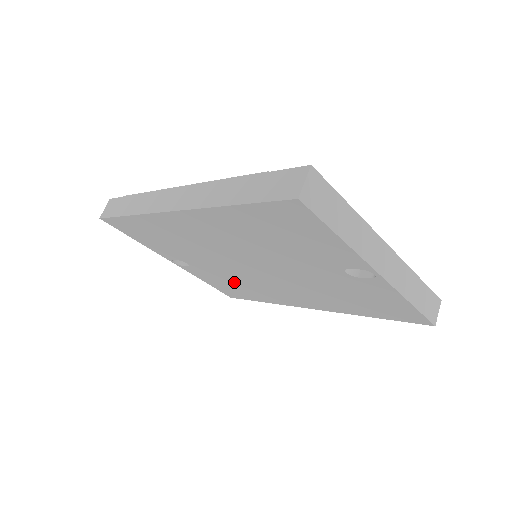
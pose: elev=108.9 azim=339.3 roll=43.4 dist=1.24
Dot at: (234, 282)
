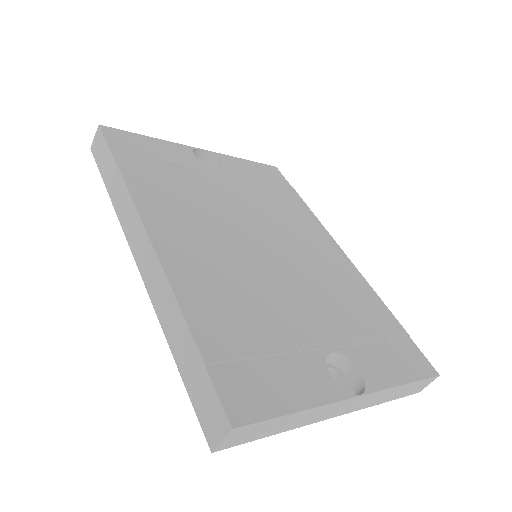
Dot at: occluded
